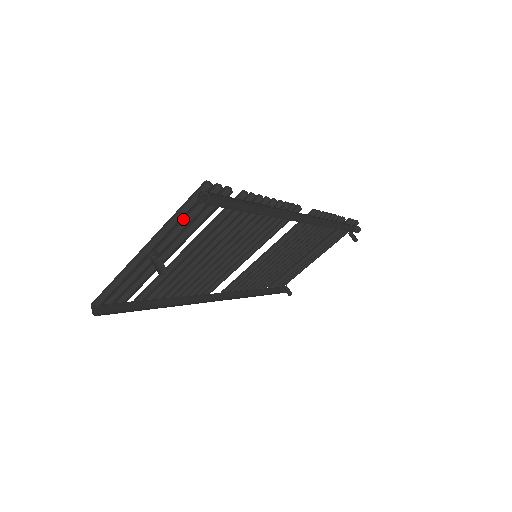
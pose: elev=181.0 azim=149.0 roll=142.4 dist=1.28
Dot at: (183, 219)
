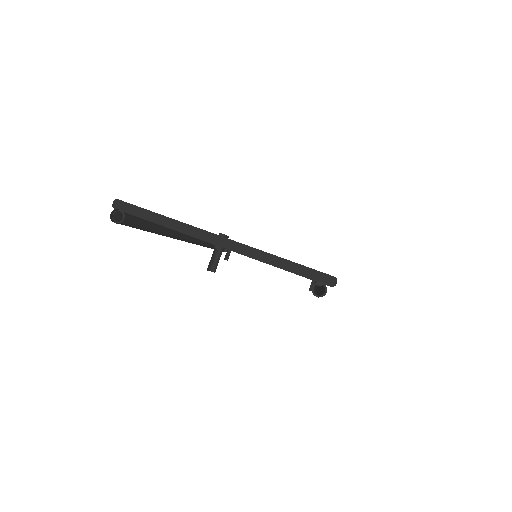
Dot at: (281, 268)
